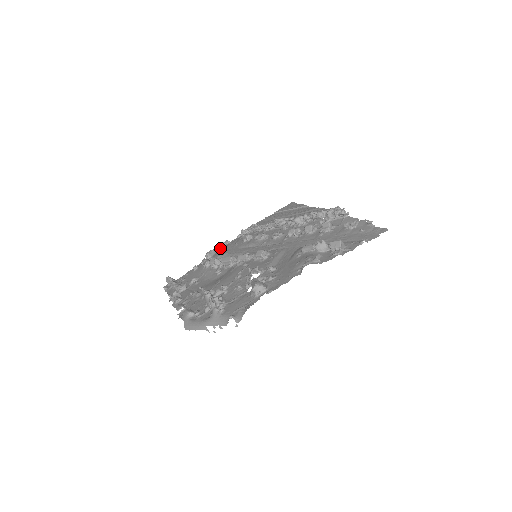
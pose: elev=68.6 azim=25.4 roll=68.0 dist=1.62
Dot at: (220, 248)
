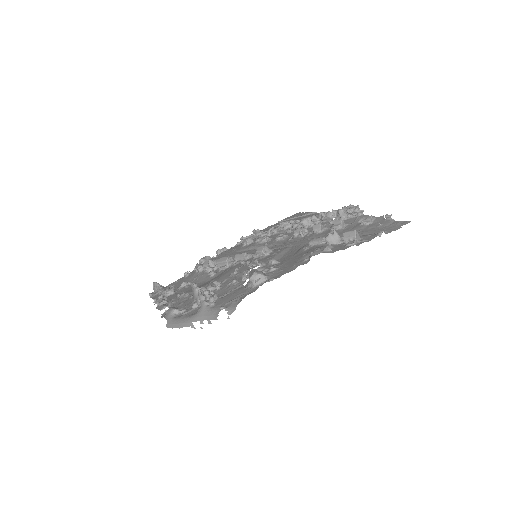
Dot at: occluded
